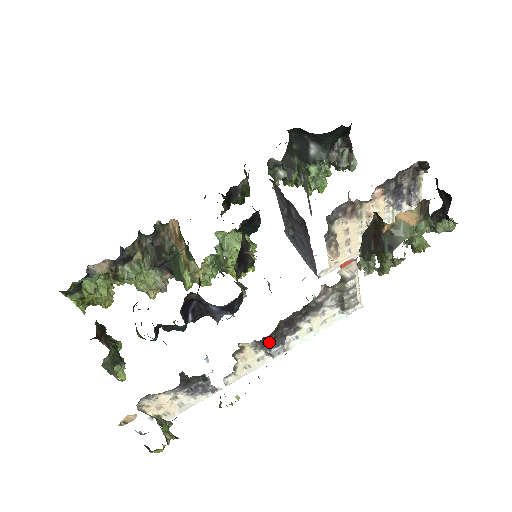
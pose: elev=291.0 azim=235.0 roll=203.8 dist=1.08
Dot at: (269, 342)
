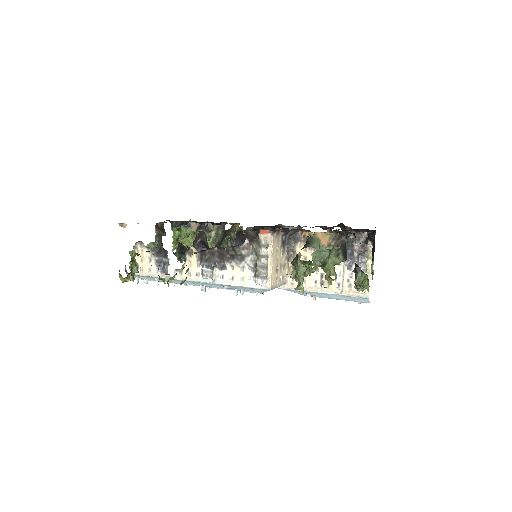
Dot at: (205, 258)
